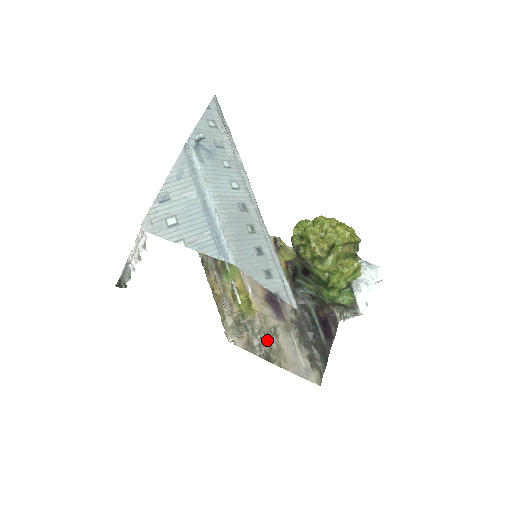
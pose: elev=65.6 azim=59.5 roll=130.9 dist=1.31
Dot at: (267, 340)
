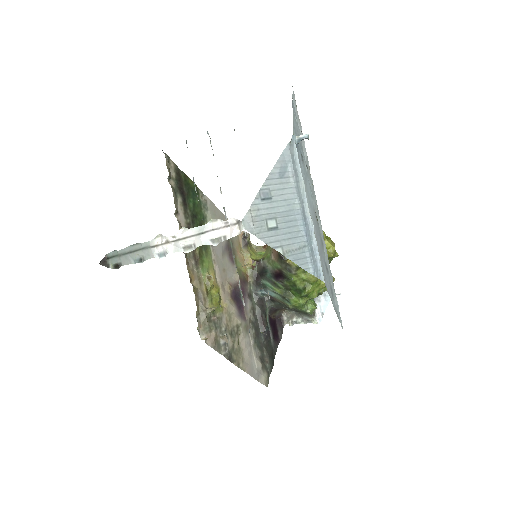
Dot at: (231, 339)
